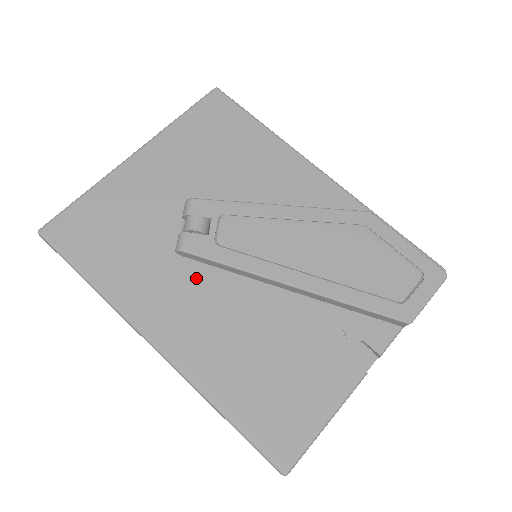
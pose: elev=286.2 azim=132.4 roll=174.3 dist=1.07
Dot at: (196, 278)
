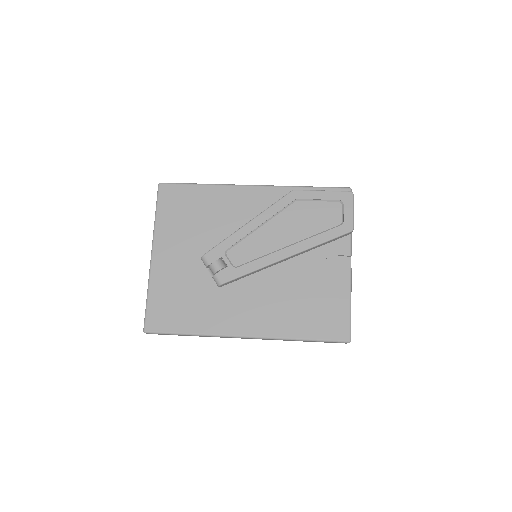
Dot at: (238, 291)
